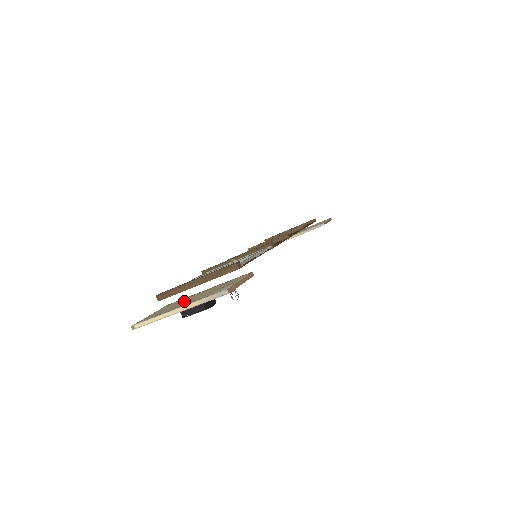
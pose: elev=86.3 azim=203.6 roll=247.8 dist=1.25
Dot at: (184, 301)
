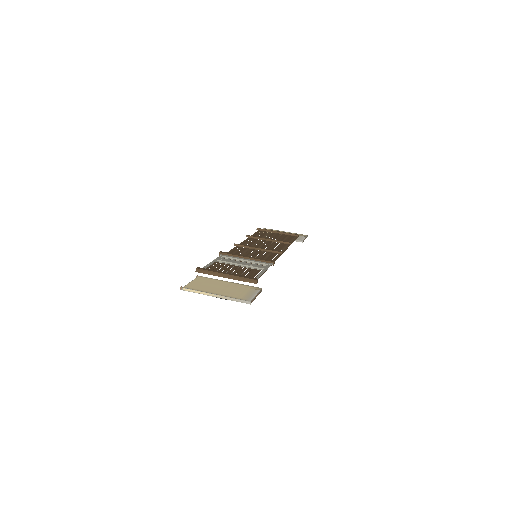
Dot at: (216, 286)
